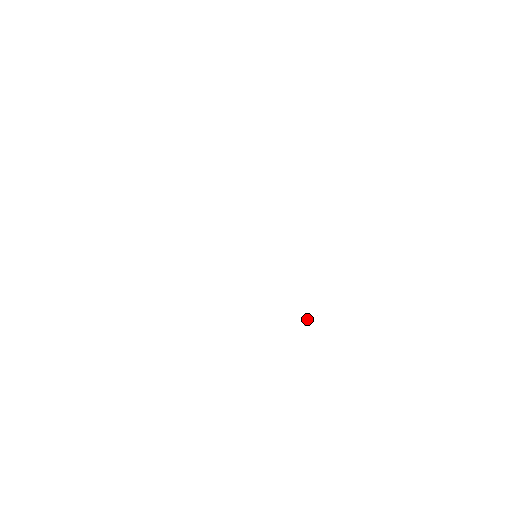
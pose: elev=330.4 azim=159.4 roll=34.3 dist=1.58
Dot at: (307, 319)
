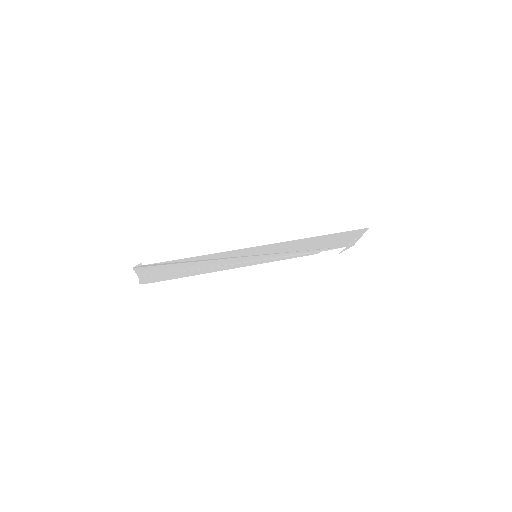
Dot at: (360, 233)
